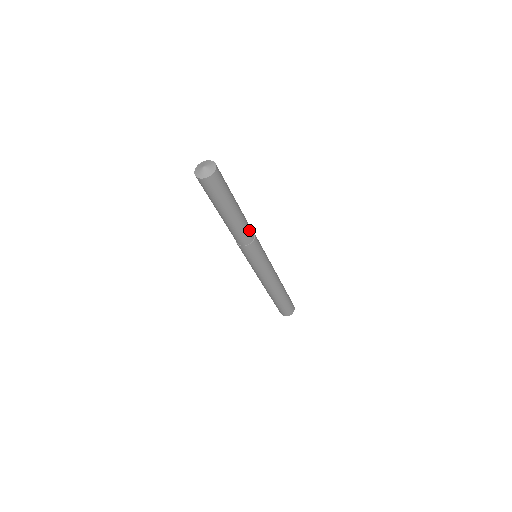
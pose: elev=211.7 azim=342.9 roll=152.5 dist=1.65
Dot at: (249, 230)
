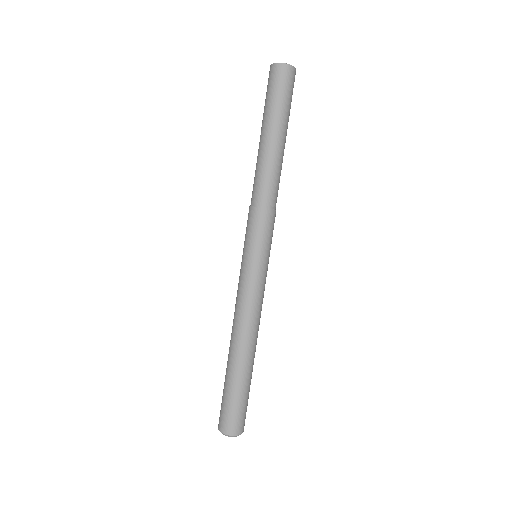
Dot at: occluded
